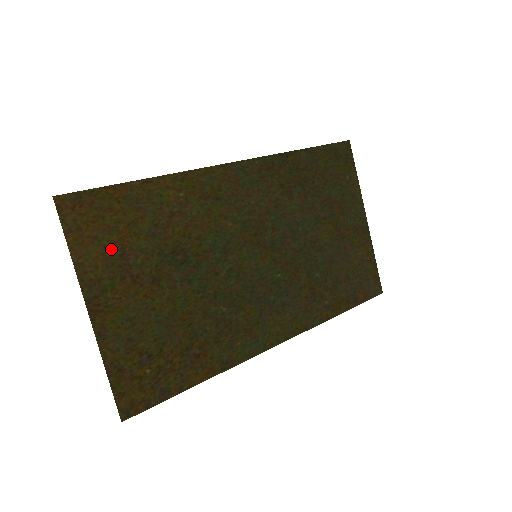
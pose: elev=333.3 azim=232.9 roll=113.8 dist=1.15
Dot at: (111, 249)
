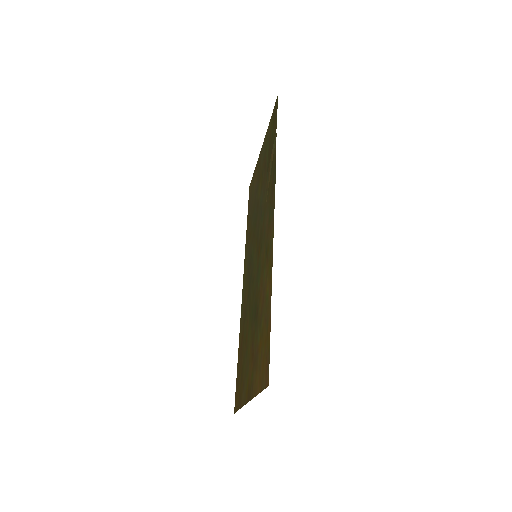
Dot at: (258, 362)
